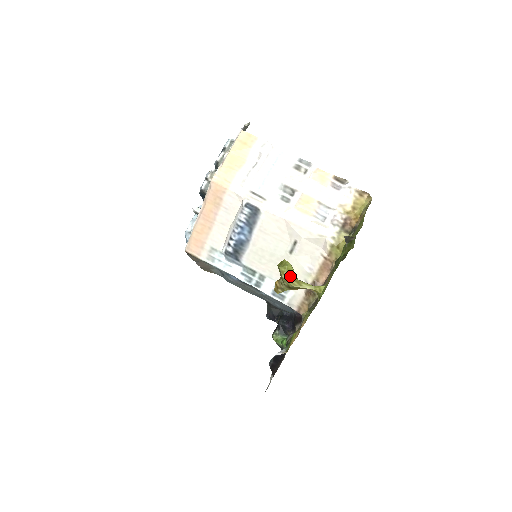
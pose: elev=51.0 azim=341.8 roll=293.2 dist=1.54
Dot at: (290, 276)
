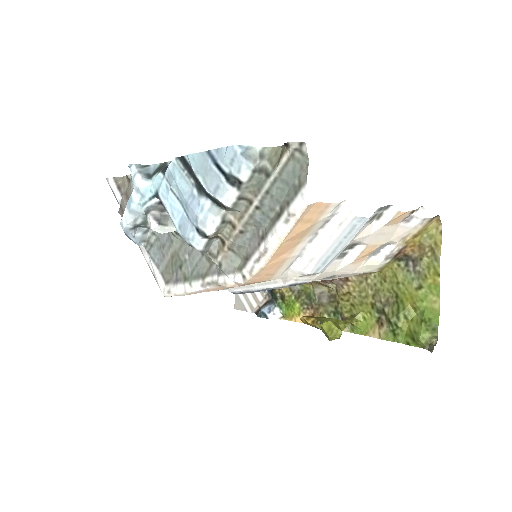
Dot at: occluded
